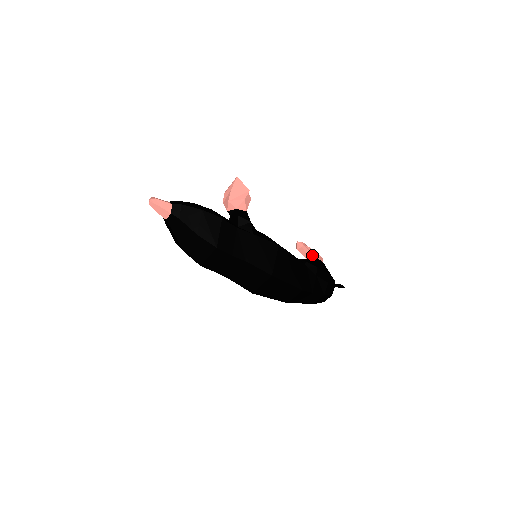
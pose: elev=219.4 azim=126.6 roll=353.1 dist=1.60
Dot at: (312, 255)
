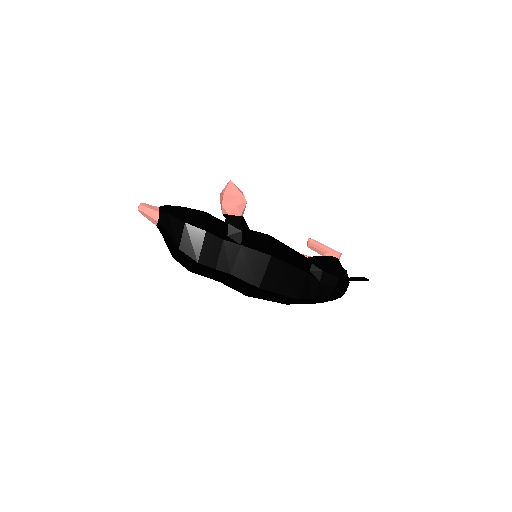
Dot at: (326, 252)
